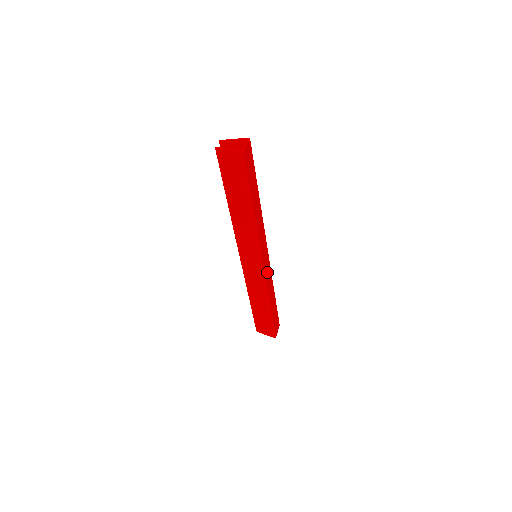
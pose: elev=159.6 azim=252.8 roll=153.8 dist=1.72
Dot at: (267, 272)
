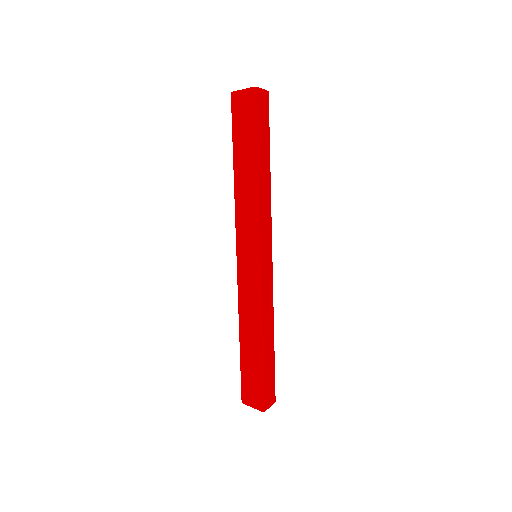
Dot at: (266, 282)
